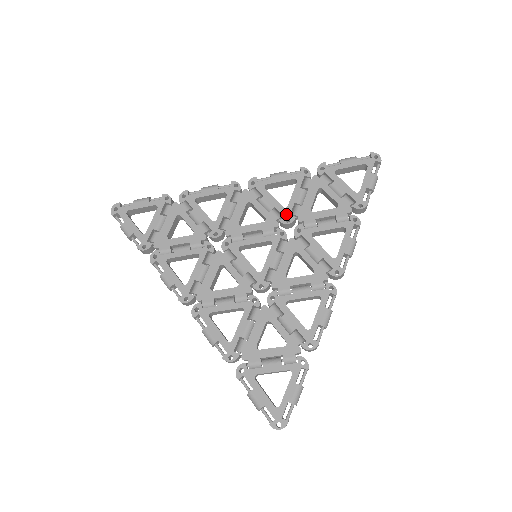
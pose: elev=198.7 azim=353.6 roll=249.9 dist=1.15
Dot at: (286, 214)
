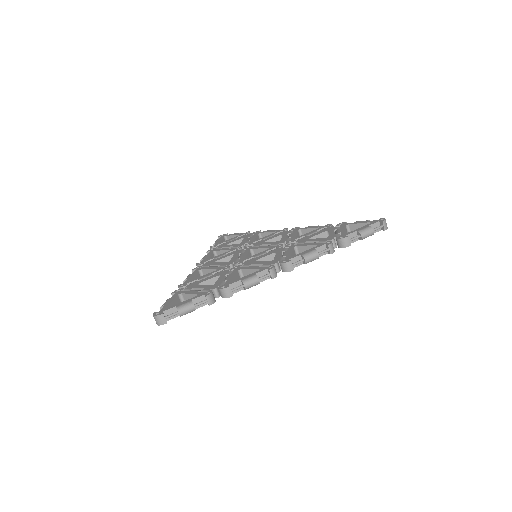
Dot at: (293, 239)
